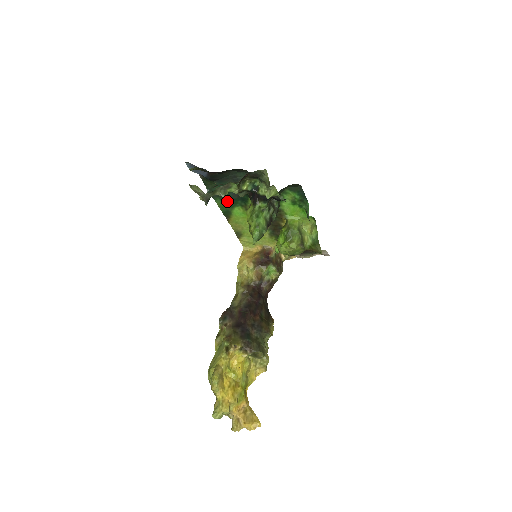
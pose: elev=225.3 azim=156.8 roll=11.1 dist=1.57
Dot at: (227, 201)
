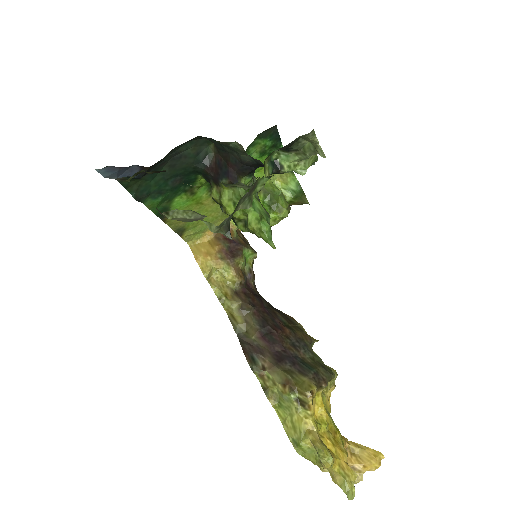
Dot at: (163, 195)
